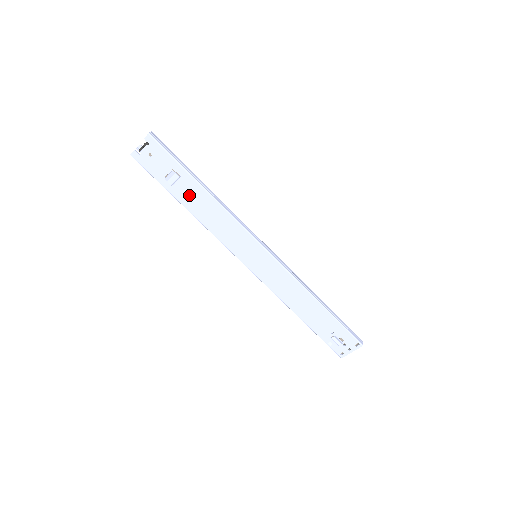
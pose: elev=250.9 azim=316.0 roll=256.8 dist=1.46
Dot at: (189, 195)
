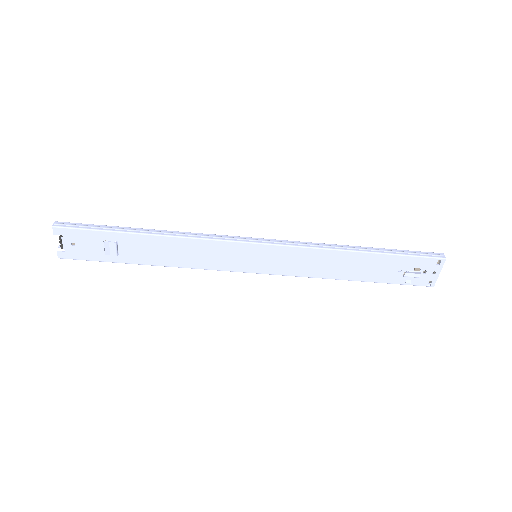
Dot at: (141, 251)
